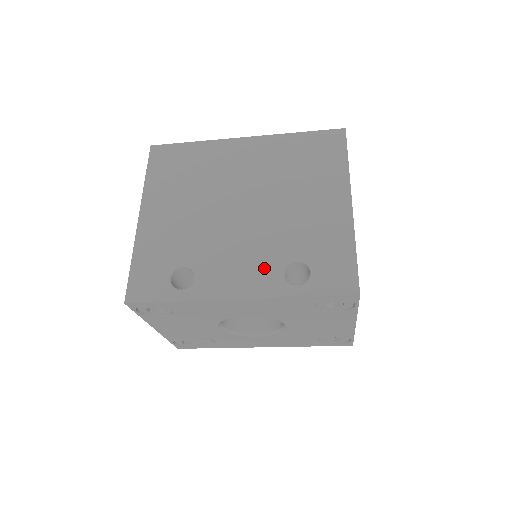
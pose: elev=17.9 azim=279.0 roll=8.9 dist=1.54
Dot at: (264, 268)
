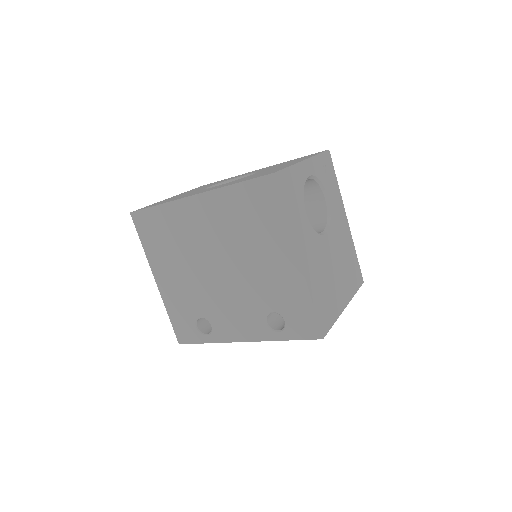
Dot at: (252, 319)
